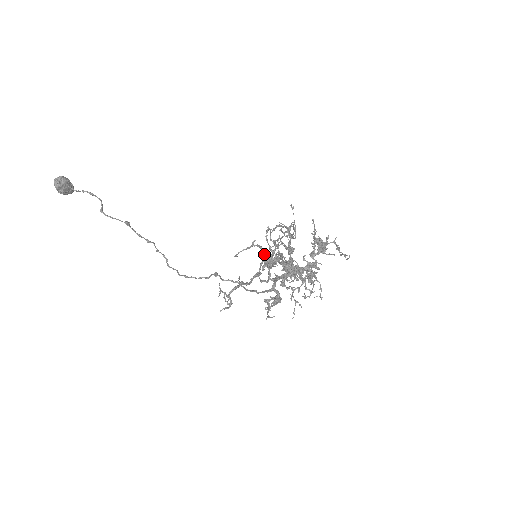
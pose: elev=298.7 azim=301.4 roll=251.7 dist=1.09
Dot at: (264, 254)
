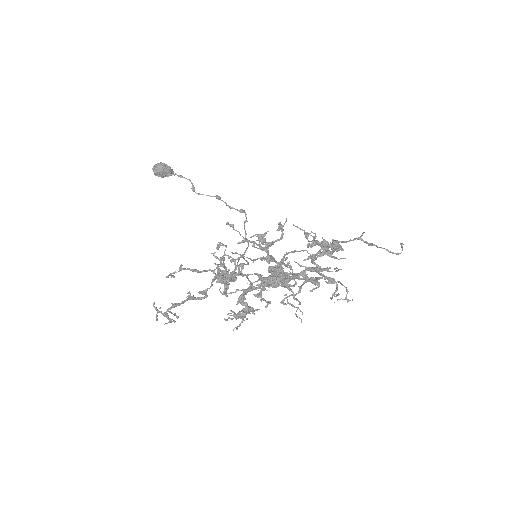
Dot at: (212, 271)
